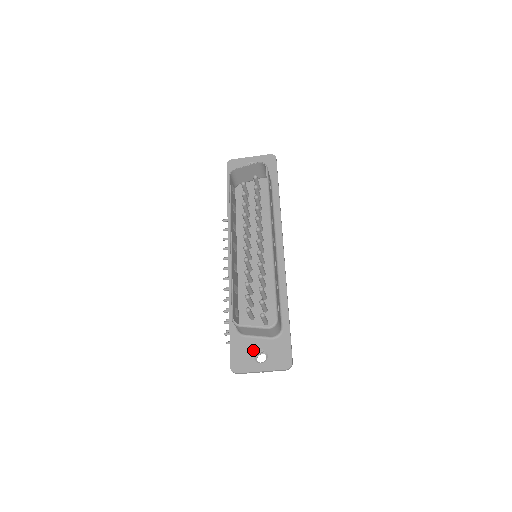
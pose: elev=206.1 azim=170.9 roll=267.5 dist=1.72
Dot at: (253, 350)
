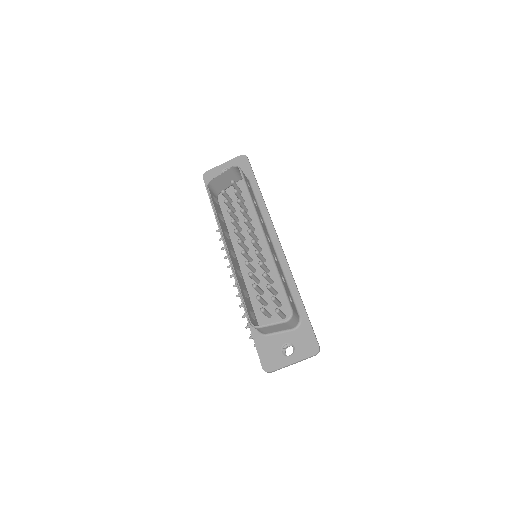
Dot at: (279, 346)
